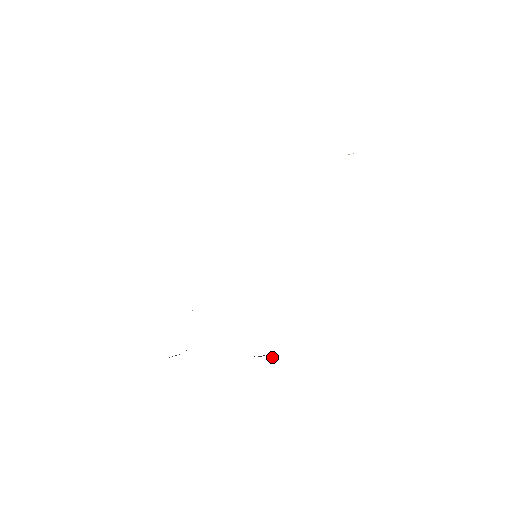
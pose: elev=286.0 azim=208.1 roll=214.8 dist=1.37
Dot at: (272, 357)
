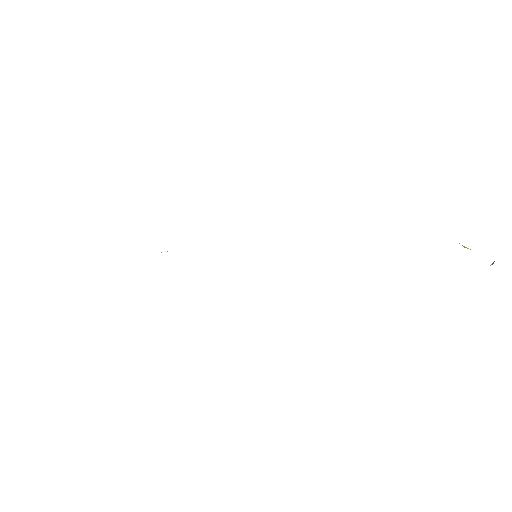
Dot at: occluded
